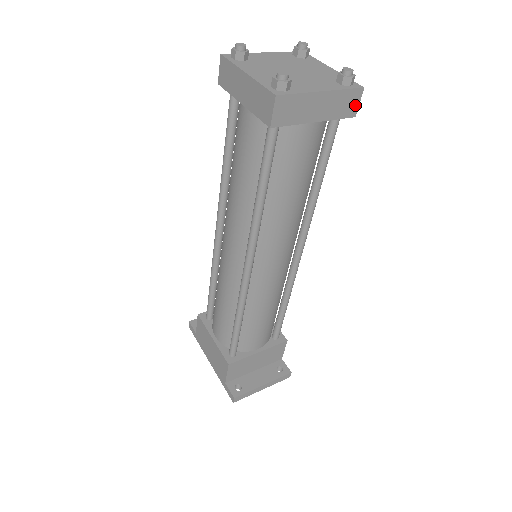
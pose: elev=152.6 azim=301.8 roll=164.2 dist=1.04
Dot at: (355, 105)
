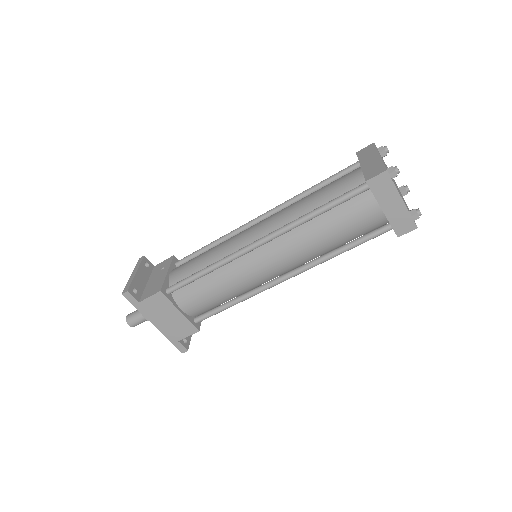
Dot at: occluded
